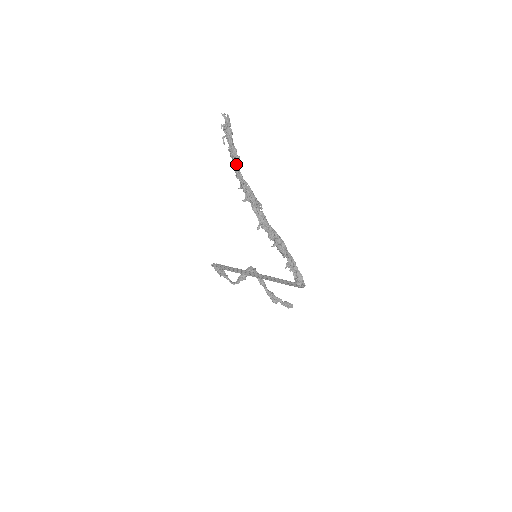
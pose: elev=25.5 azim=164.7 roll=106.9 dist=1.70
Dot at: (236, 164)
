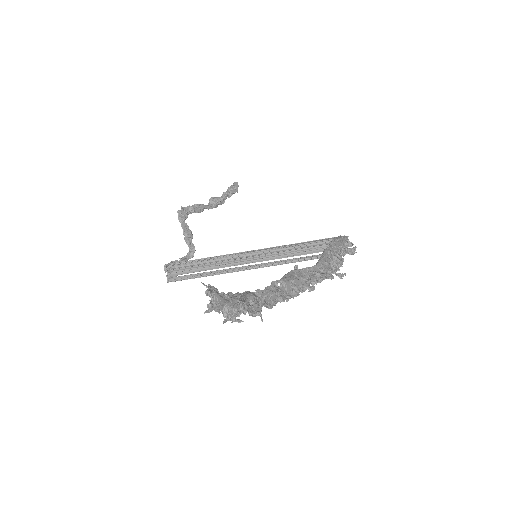
Dot at: (261, 300)
